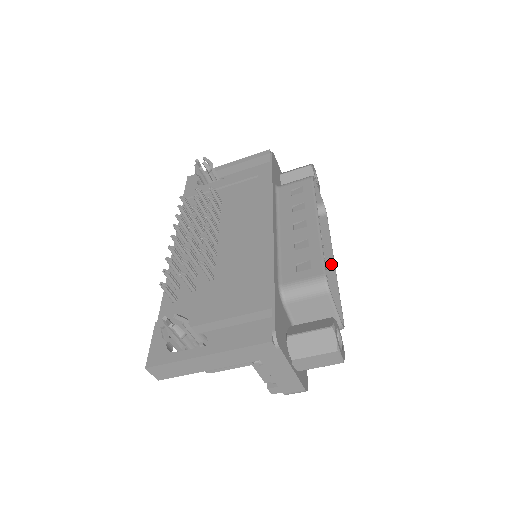
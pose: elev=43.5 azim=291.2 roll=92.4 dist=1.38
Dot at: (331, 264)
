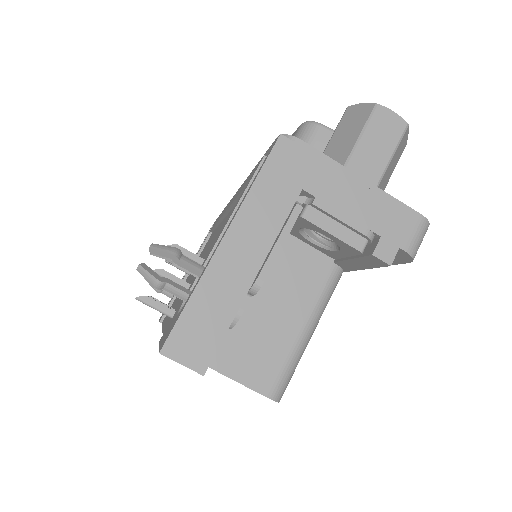
Dot at: occluded
